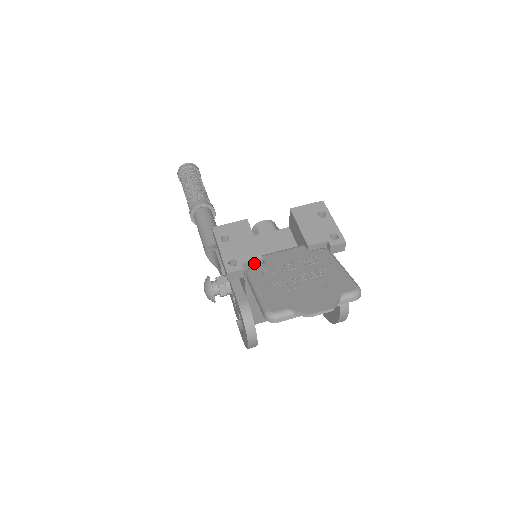
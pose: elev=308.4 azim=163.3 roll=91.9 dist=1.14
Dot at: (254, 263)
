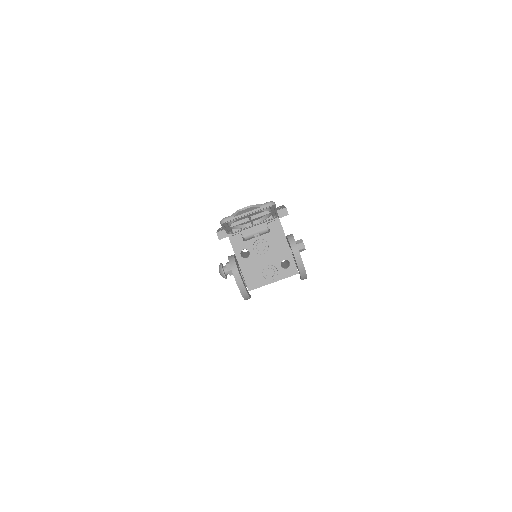
Dot at: occluded
